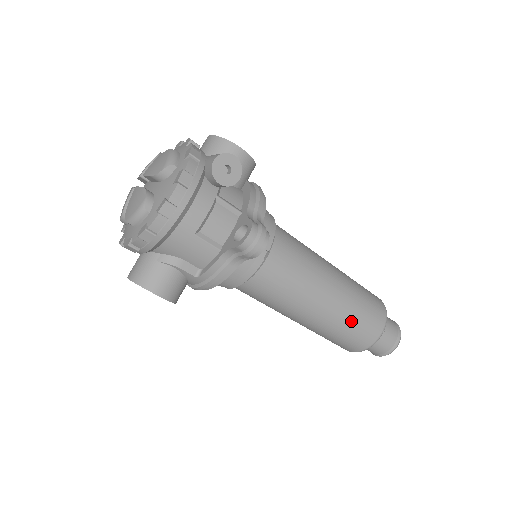
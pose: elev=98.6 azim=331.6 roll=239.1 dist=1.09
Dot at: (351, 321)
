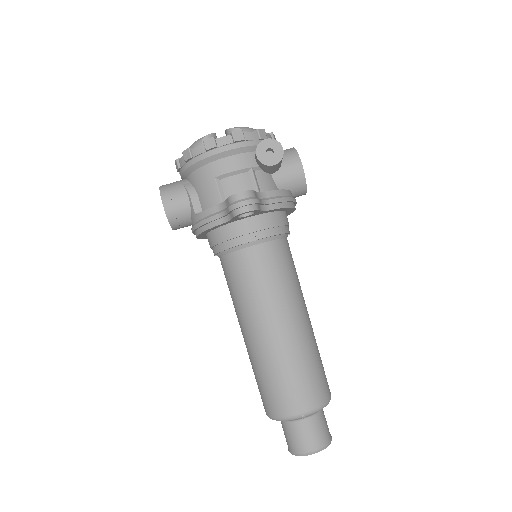
Dot at: (281, 370)
